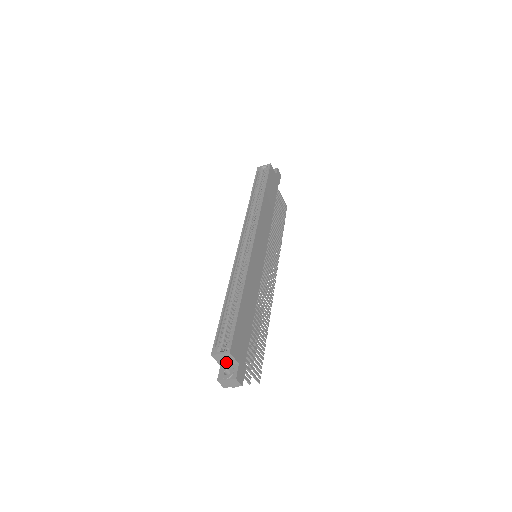
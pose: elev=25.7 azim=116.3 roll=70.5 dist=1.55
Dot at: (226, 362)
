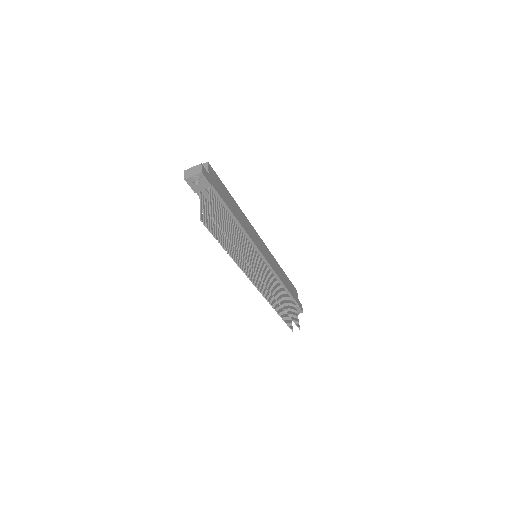
Dot at: occluded
